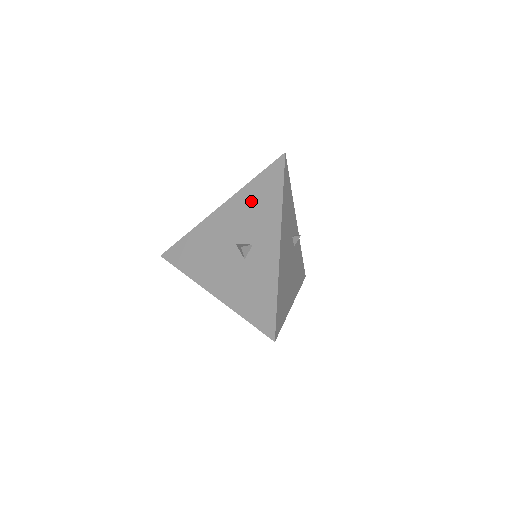
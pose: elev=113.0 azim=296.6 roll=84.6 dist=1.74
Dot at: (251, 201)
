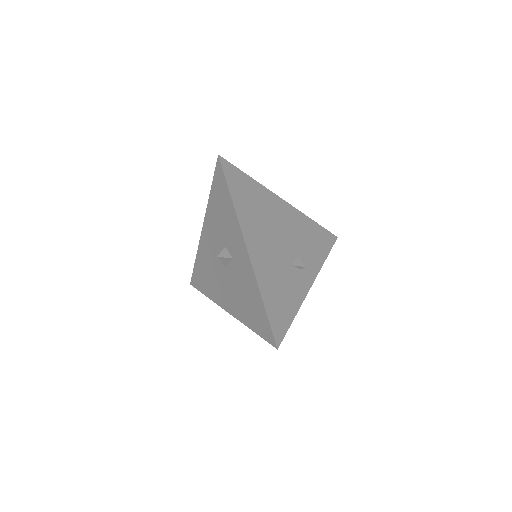
Dot at: occluded
